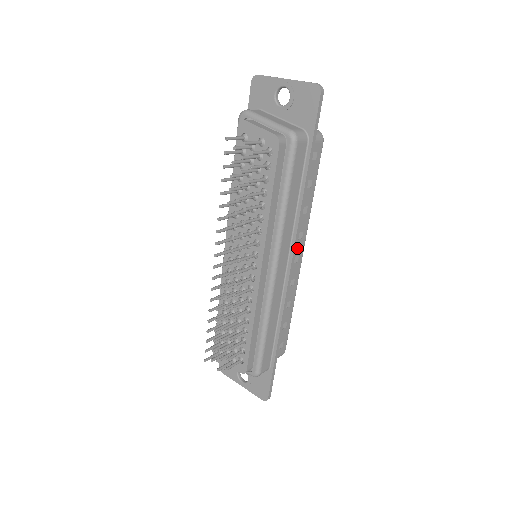
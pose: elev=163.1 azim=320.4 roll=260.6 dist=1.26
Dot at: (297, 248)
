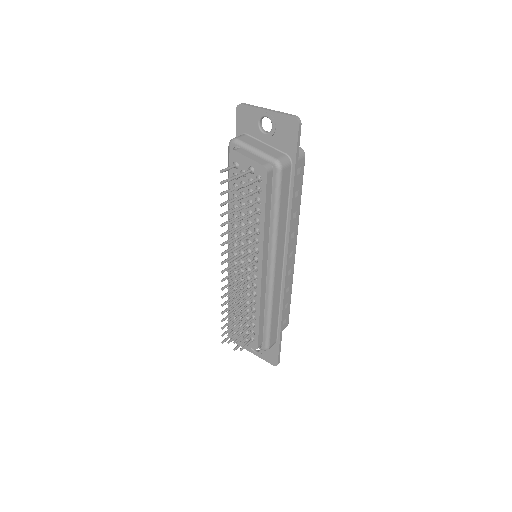
Dot at: (290, 246)
